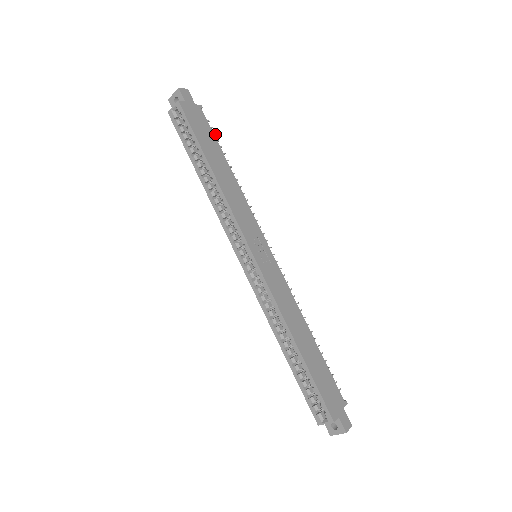
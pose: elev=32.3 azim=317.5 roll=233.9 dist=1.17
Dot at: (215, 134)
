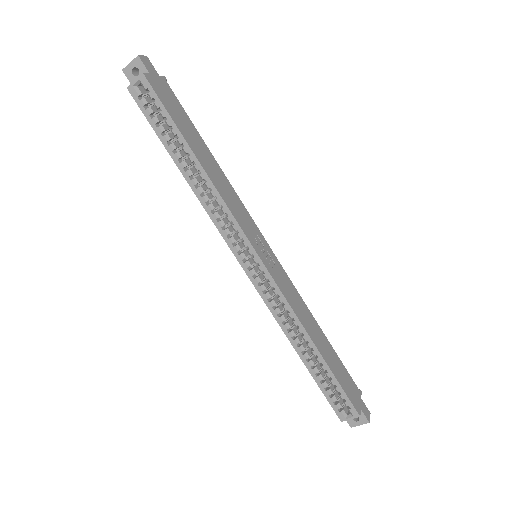
Dot at: occluded
